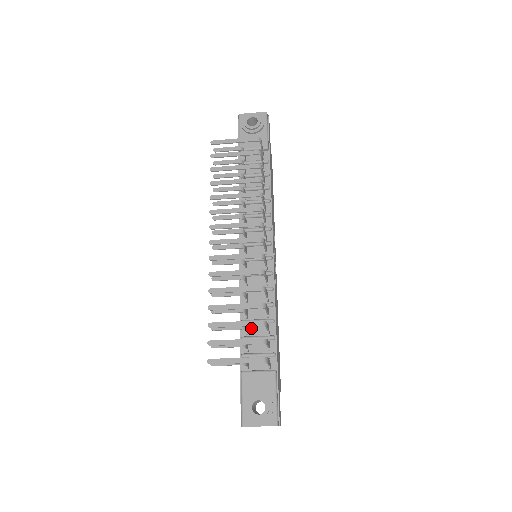
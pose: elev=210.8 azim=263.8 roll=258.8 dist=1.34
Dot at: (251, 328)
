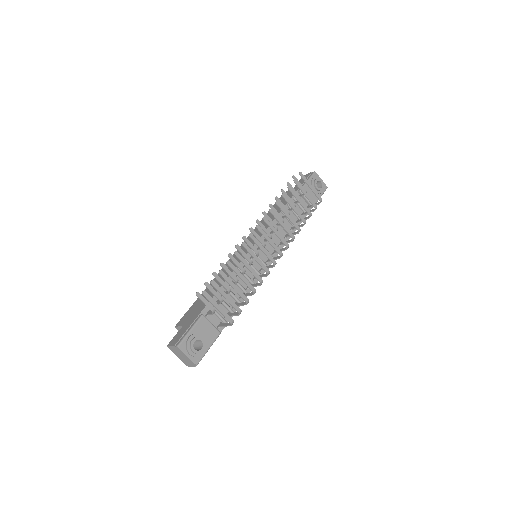
Dot at: occluded
